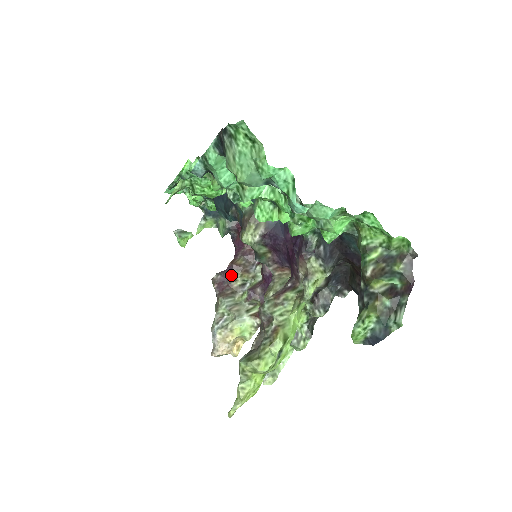
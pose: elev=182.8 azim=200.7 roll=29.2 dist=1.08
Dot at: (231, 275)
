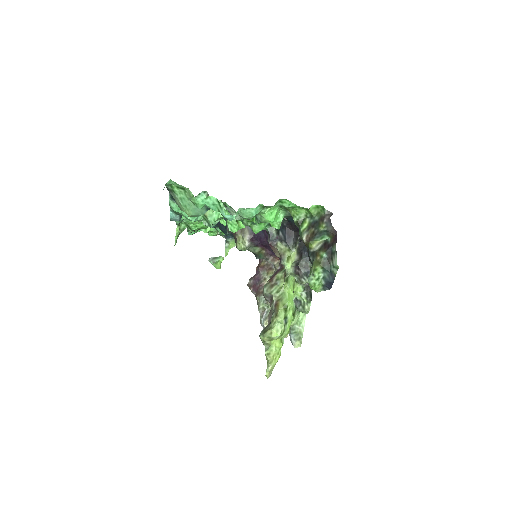
Dot at: (260, 276)
